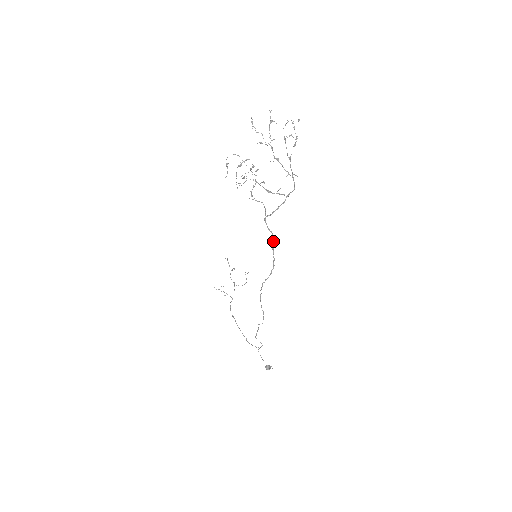
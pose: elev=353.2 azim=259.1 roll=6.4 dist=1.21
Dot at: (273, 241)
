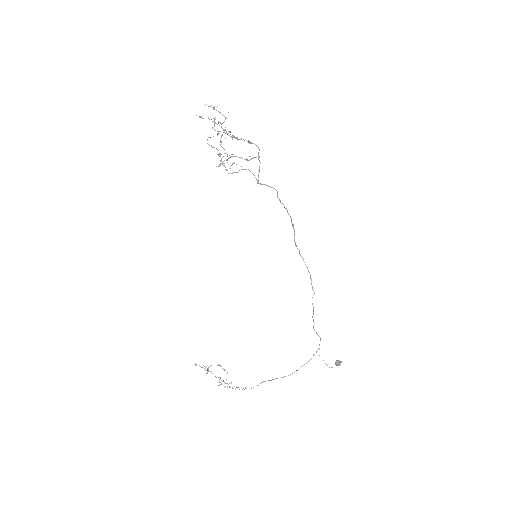
Dot at: occluded
